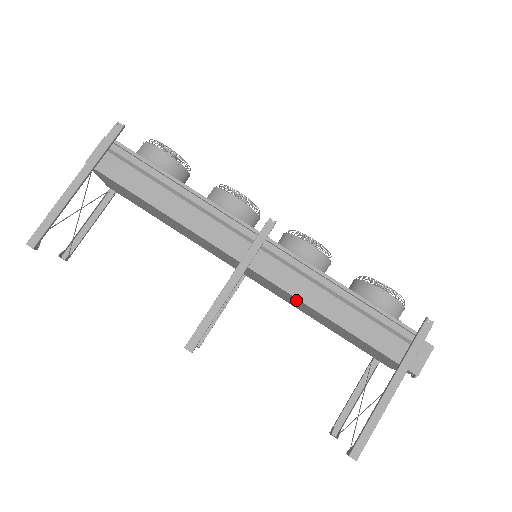
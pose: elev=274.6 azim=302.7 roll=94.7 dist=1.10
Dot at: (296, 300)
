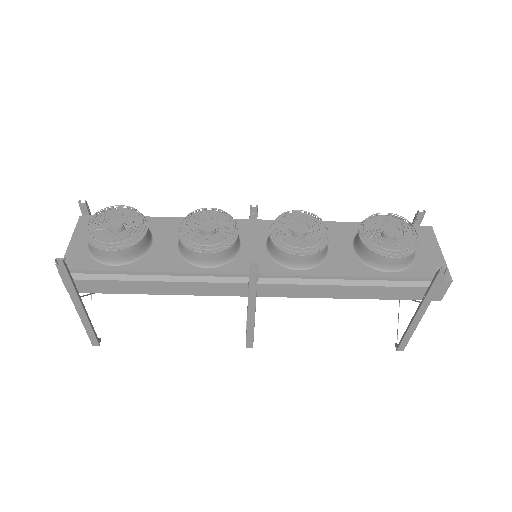
Dot at: occluded
